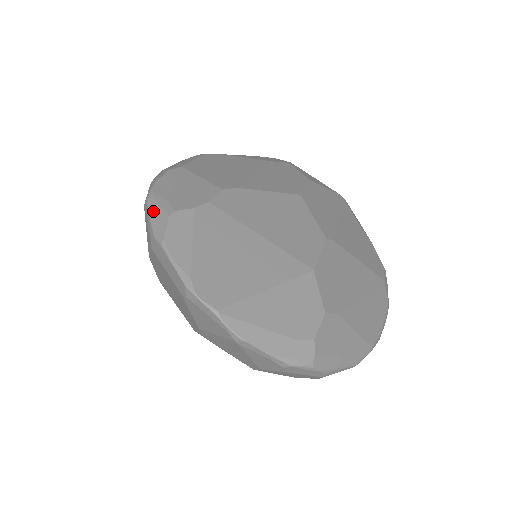
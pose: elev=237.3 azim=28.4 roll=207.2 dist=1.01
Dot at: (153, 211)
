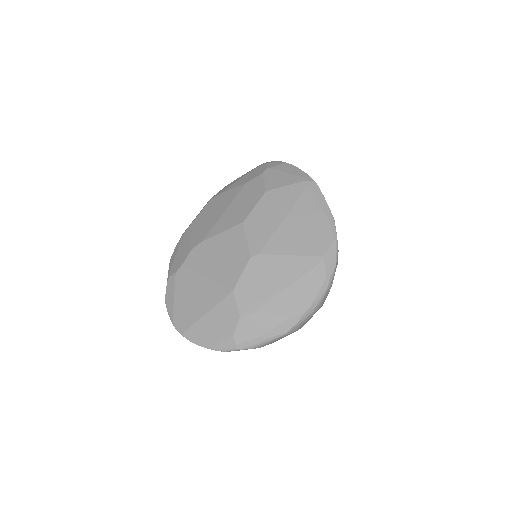
Dot at: occluded
